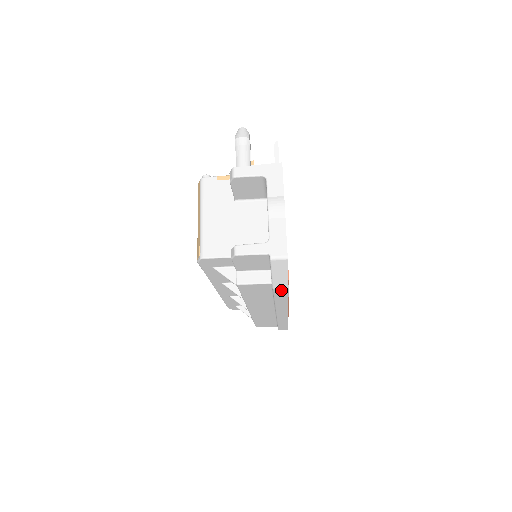
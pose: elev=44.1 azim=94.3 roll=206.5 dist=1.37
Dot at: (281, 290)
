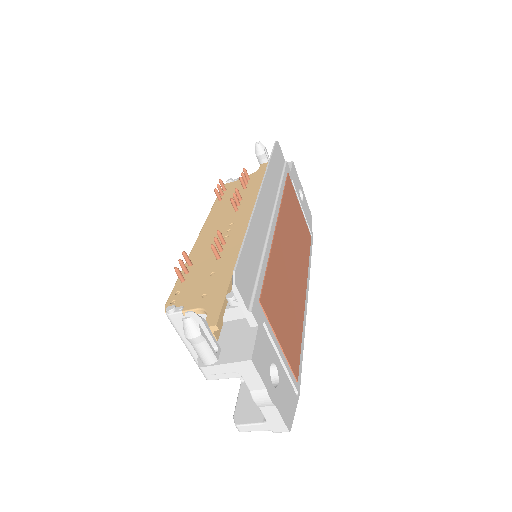
Dot at: occluded
